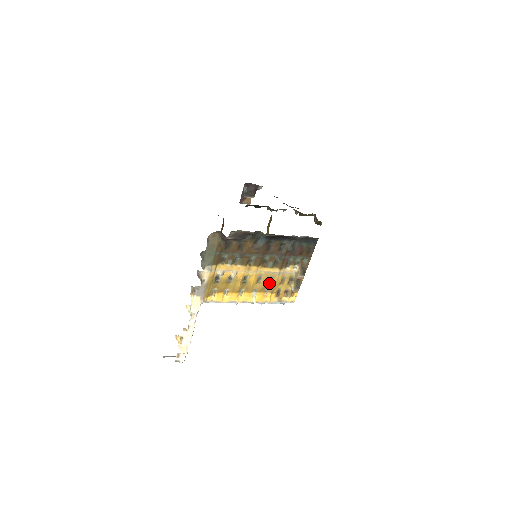
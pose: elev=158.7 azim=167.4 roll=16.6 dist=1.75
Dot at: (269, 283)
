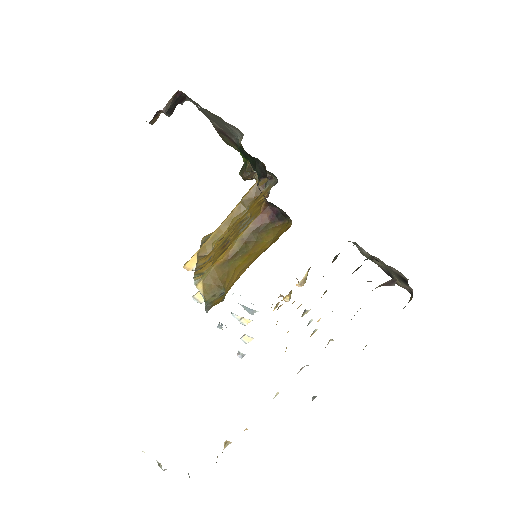
Dot at: occluded
